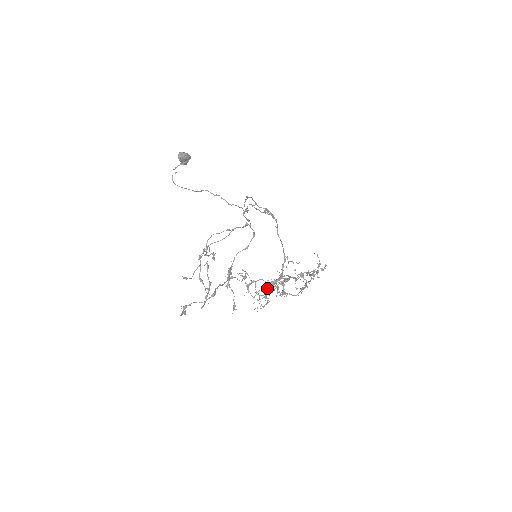
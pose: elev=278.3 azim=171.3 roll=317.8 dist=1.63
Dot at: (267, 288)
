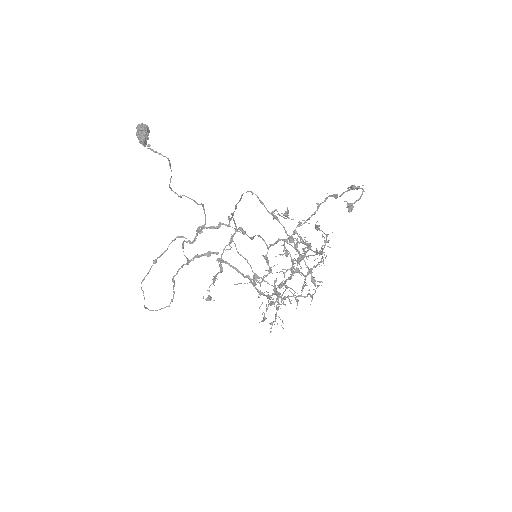
Dot at: (283, 297)
